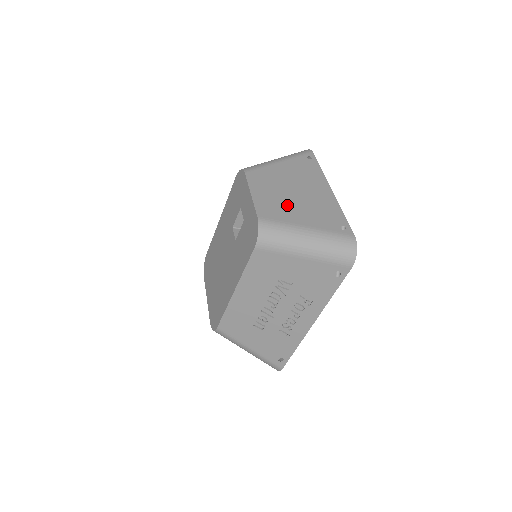
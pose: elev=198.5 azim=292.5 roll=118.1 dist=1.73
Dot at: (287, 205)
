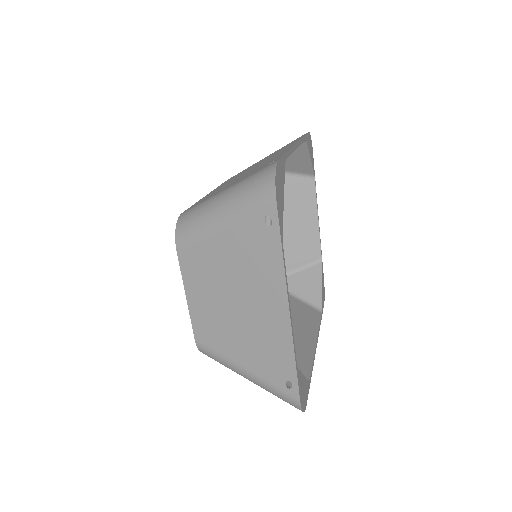
Dot at: (226, 328)
